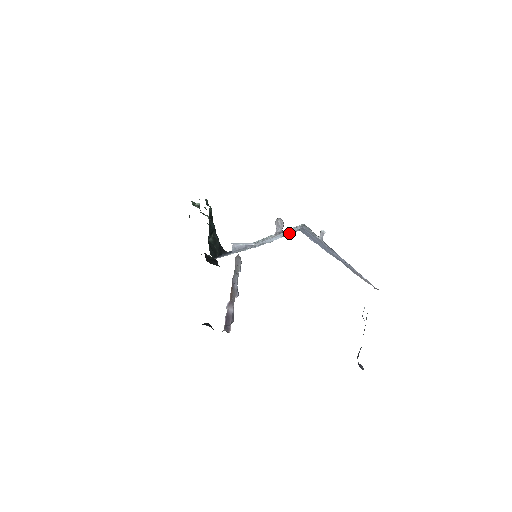
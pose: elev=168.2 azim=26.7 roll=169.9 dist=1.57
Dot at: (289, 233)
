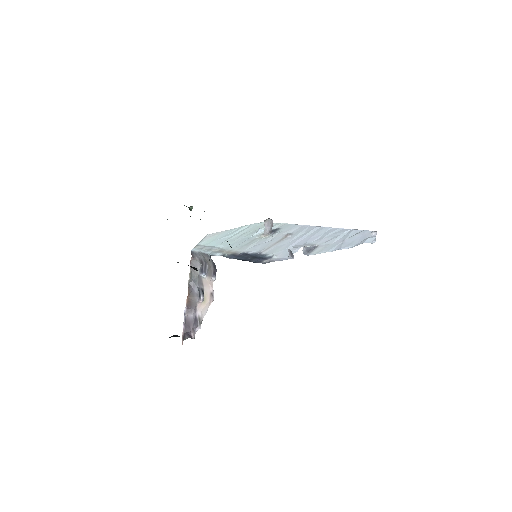
Dot at: (358, 233)
